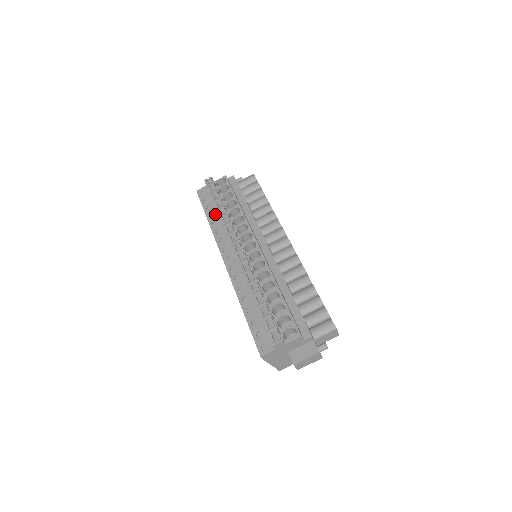
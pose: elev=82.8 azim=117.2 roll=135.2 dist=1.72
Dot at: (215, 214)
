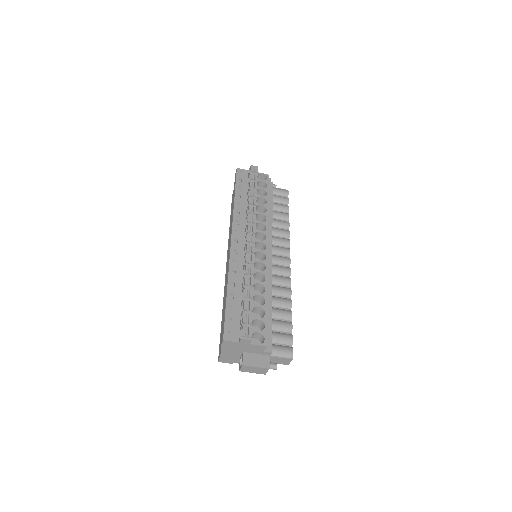
Dot at: (243, 198)
